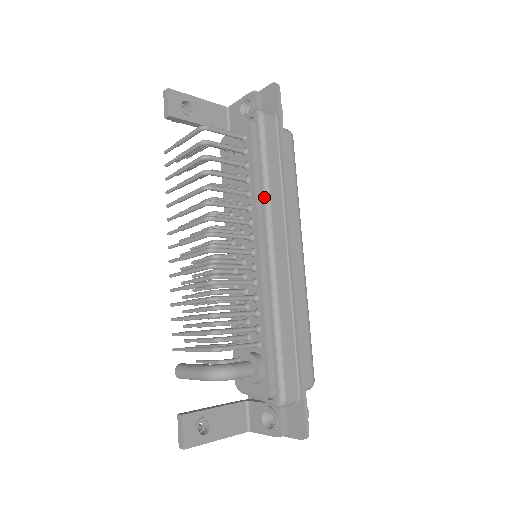
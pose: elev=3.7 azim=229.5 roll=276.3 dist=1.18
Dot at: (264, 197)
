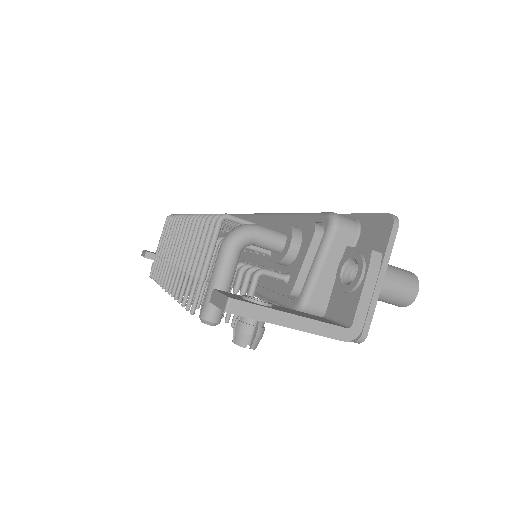
Dot at: occluded
